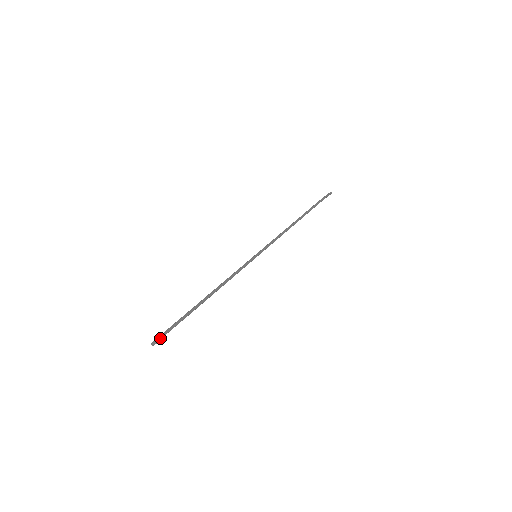
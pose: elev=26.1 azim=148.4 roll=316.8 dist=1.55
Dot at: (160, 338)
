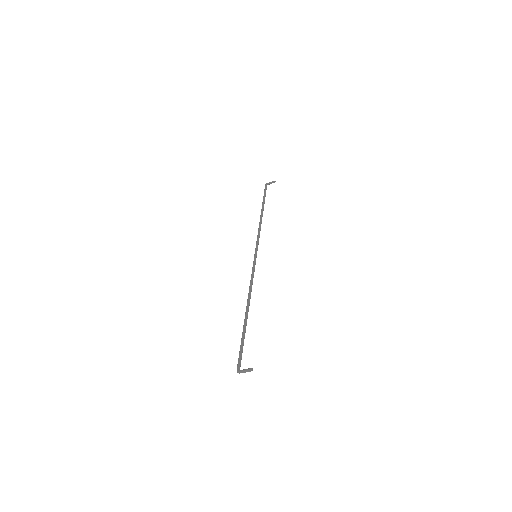
Dot at: occluded
